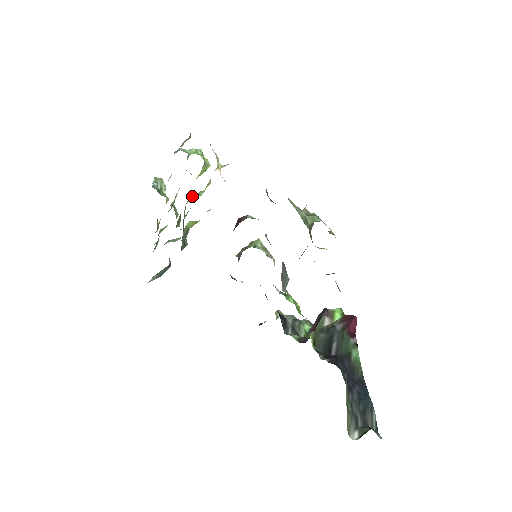
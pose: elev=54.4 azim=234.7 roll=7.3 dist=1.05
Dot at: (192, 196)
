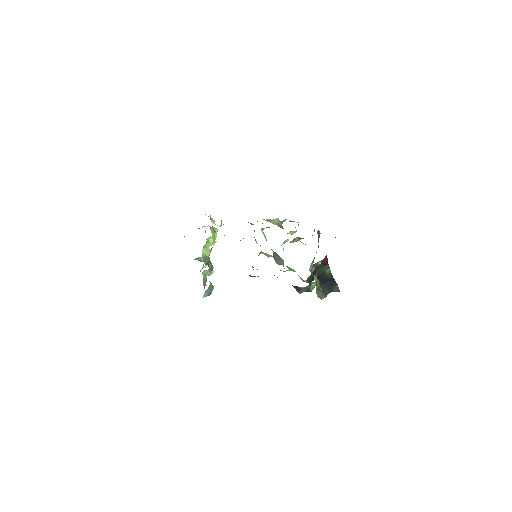
Dot at: (208, 245)
